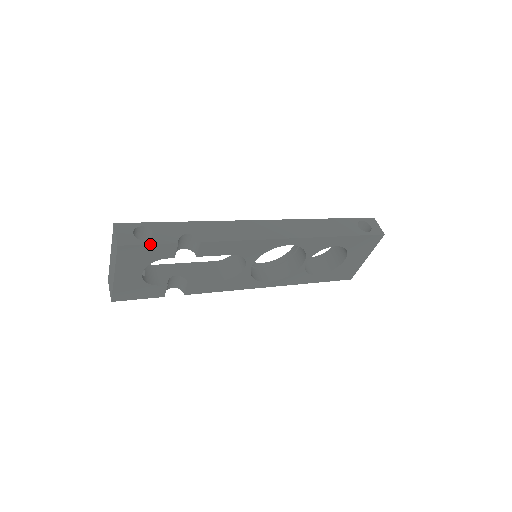
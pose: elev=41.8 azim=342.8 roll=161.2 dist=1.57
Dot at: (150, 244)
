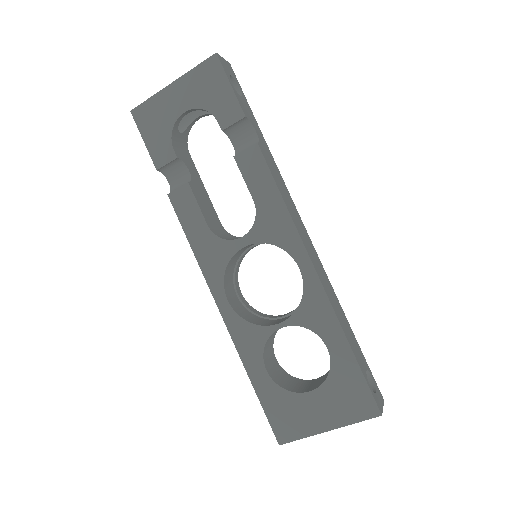
Dot at: (232, 86)
